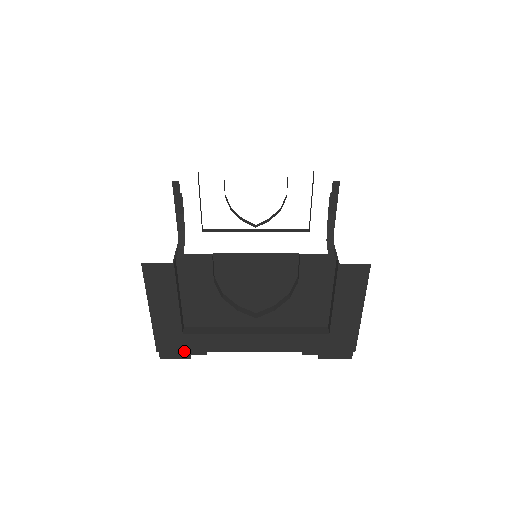
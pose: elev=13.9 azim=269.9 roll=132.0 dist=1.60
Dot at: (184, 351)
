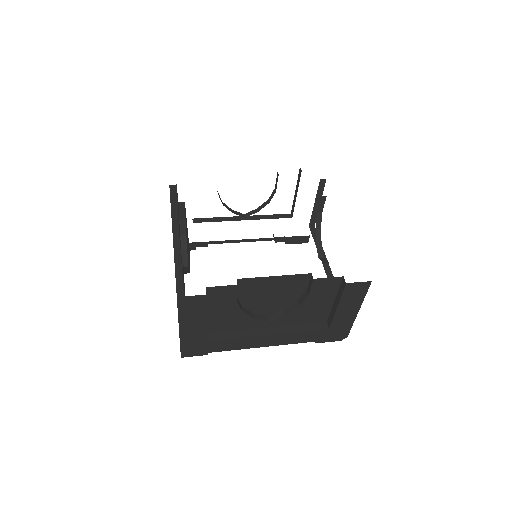
Dot at: (205, 352)
